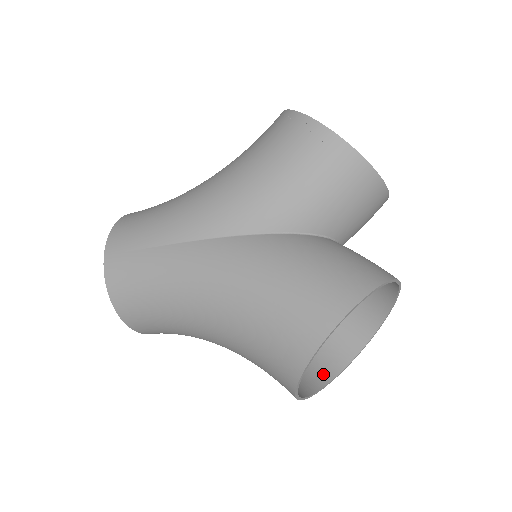
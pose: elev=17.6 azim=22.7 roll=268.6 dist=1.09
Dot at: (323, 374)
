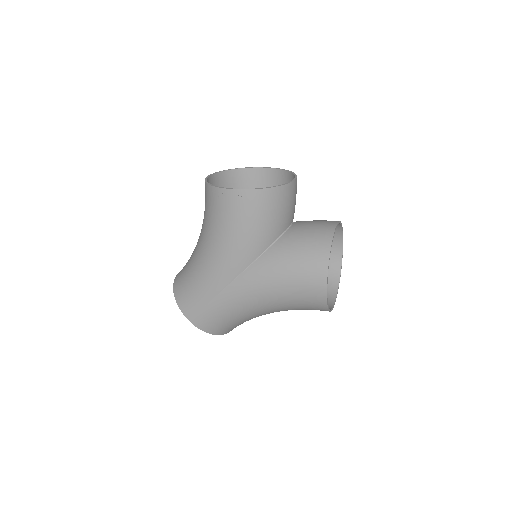
Dot at: (334, 278)
